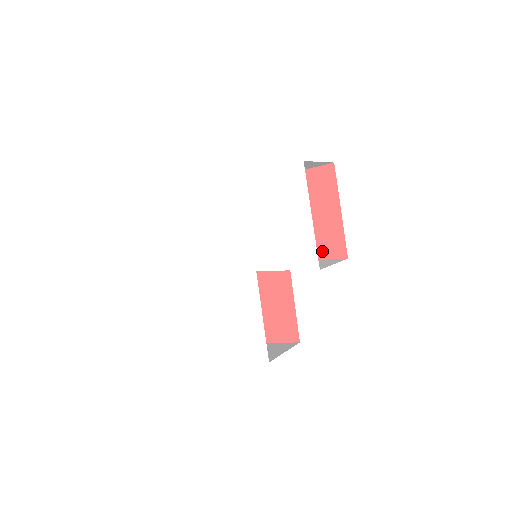
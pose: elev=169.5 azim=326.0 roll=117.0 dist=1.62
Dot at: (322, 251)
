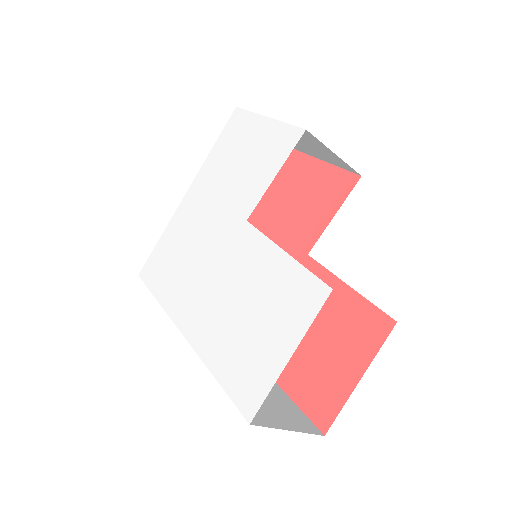
Dot at: (332, 204)
